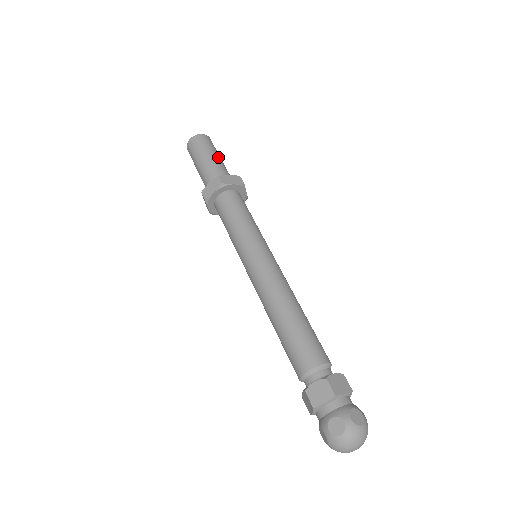
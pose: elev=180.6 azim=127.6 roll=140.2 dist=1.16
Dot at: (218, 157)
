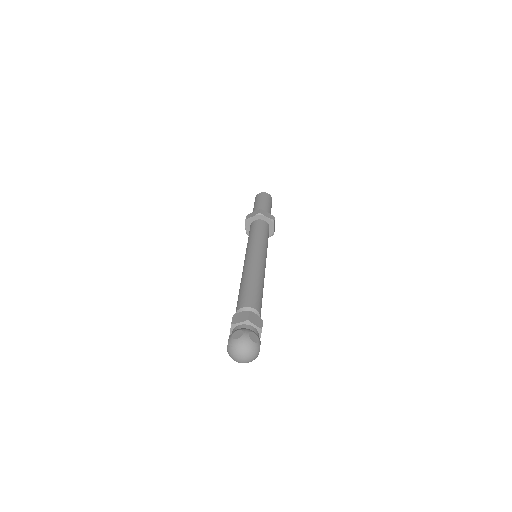
Dot at: (261, 203)
